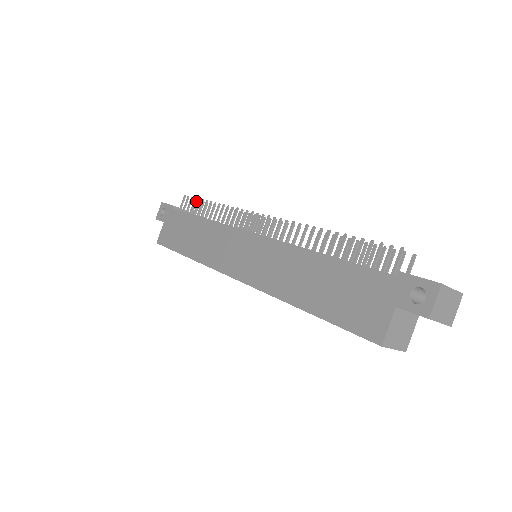
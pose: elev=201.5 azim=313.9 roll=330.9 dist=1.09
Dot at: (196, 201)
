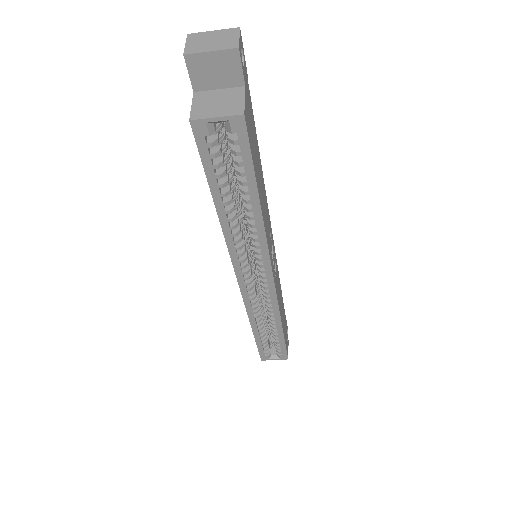
Dot at: occluded
